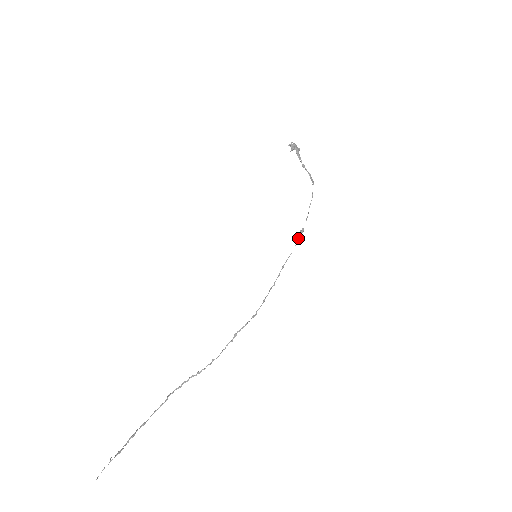
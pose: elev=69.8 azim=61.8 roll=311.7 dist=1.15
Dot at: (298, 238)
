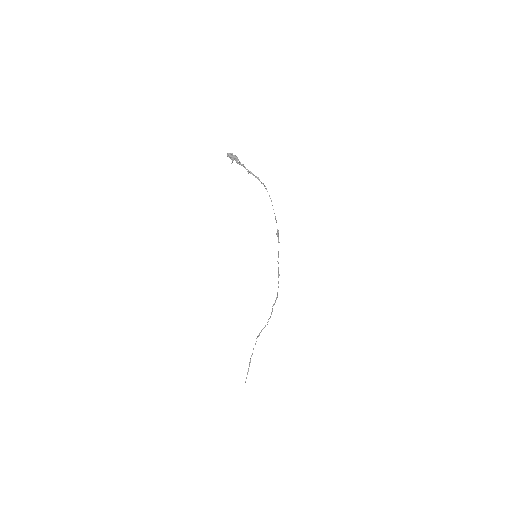
Dot at: (278, 238)
